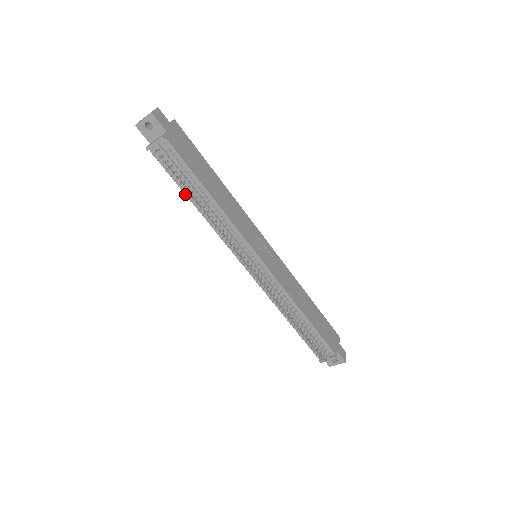
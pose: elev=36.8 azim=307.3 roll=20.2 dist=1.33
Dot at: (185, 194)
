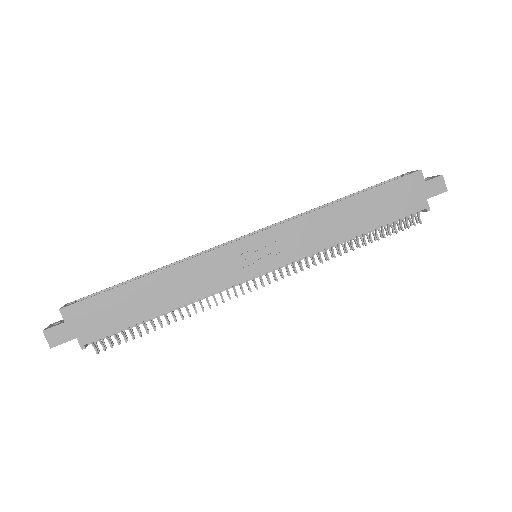
Dot at: occluded
